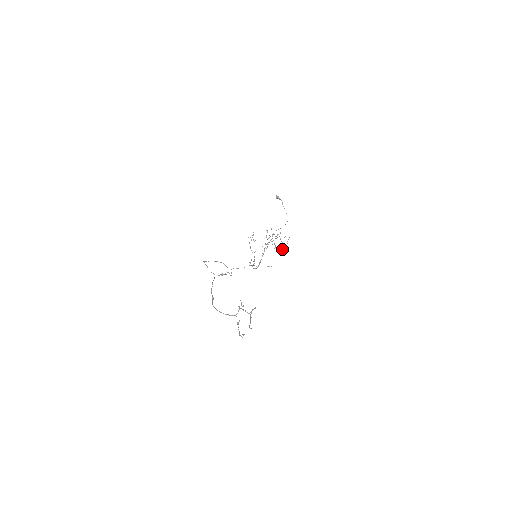
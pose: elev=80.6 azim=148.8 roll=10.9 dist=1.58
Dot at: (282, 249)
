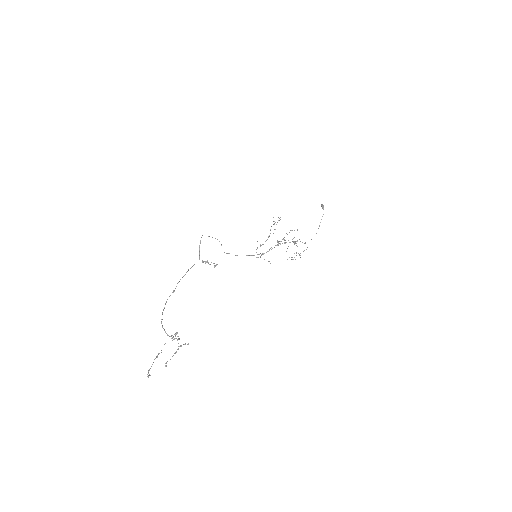
Dot at: occluded
